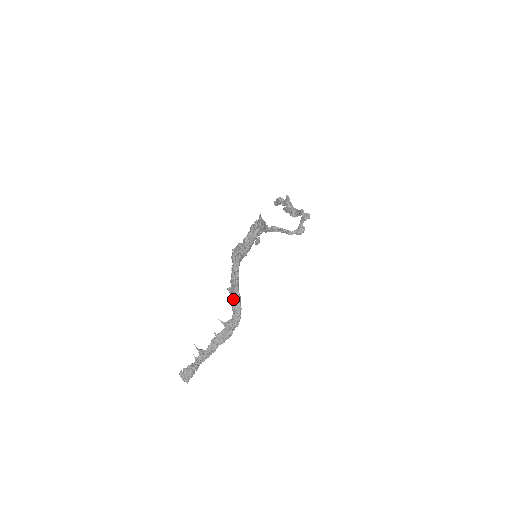
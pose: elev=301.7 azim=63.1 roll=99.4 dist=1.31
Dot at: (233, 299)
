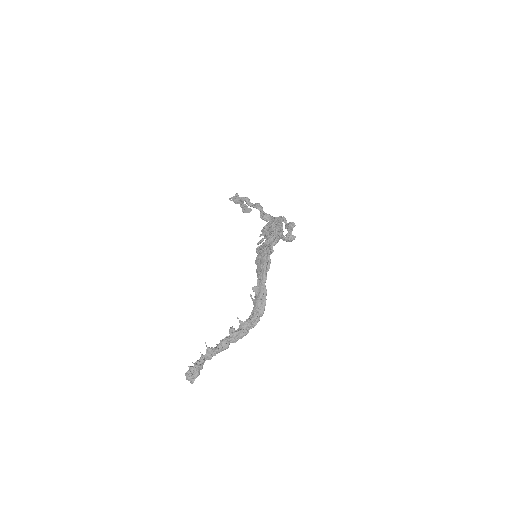
Dot at: (259, 299)
